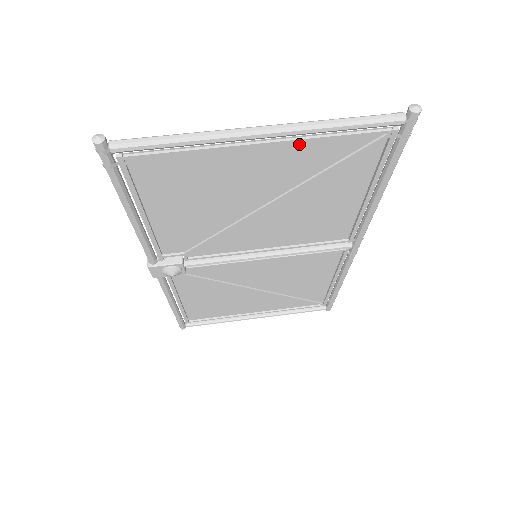
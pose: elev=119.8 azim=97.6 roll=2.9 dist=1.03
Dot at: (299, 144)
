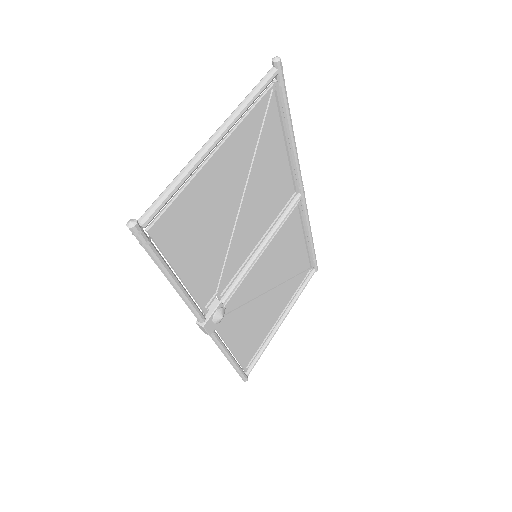
Dot at: (236, 134)
